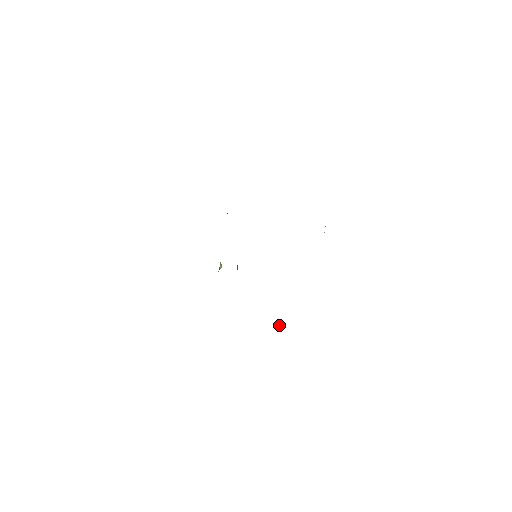
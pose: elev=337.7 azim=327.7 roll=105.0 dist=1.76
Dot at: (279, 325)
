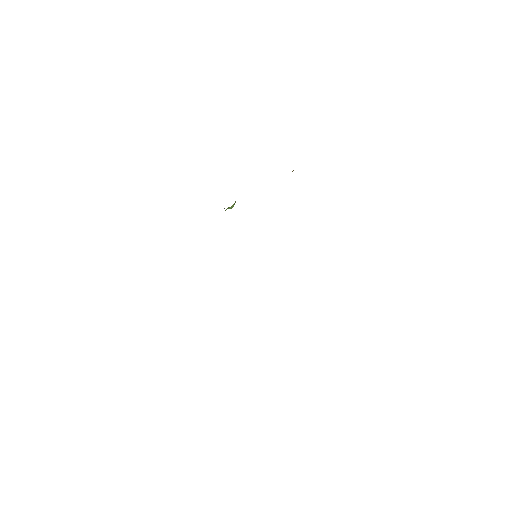
Dot at: occluded
